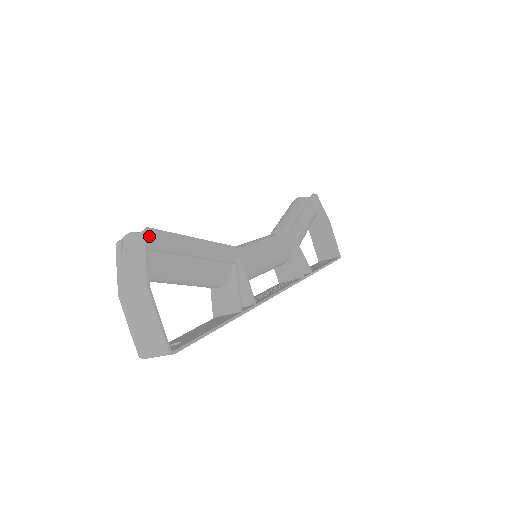
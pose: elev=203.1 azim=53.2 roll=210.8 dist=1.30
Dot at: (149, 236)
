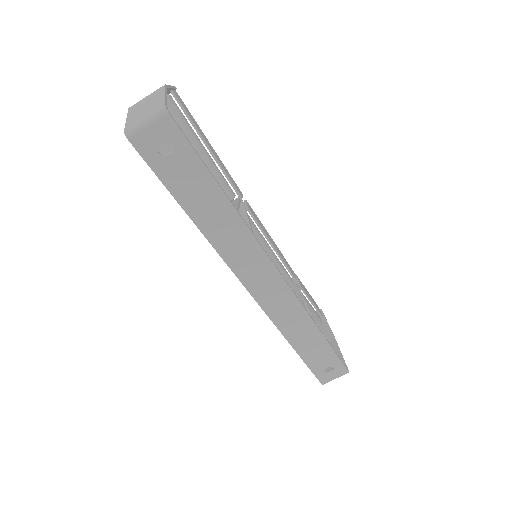
Dot at: (176, 94)
